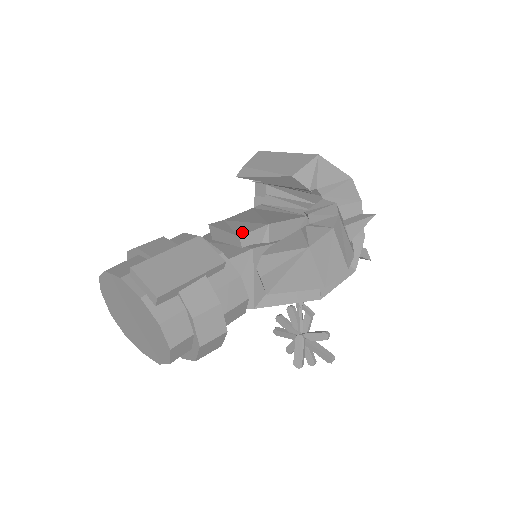
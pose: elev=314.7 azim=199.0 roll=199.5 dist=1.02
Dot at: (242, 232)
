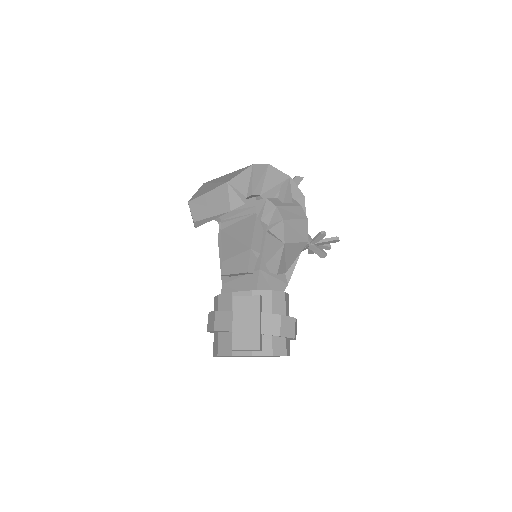
Dot at: (245, 267)
